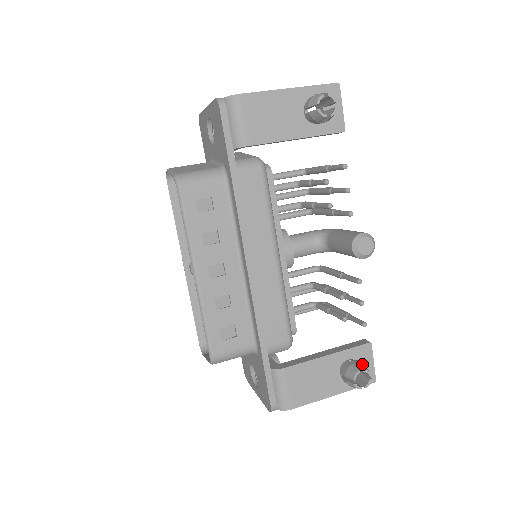
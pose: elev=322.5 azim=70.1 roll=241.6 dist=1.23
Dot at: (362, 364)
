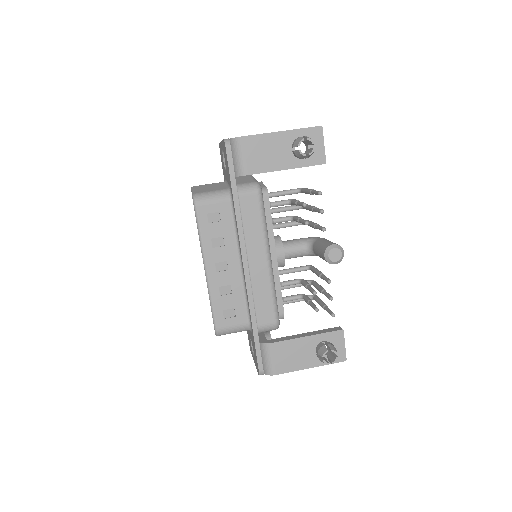
Dot at: (332, 345)
